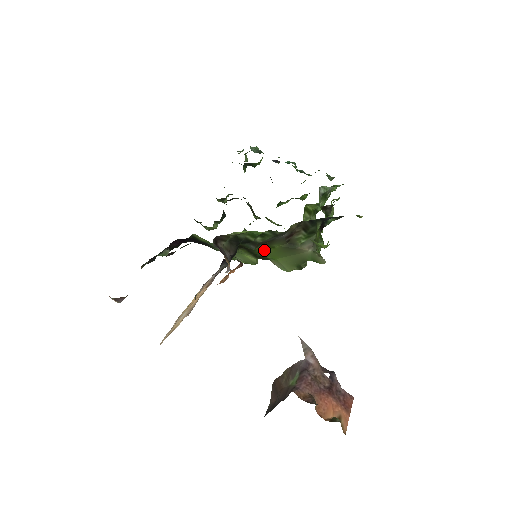
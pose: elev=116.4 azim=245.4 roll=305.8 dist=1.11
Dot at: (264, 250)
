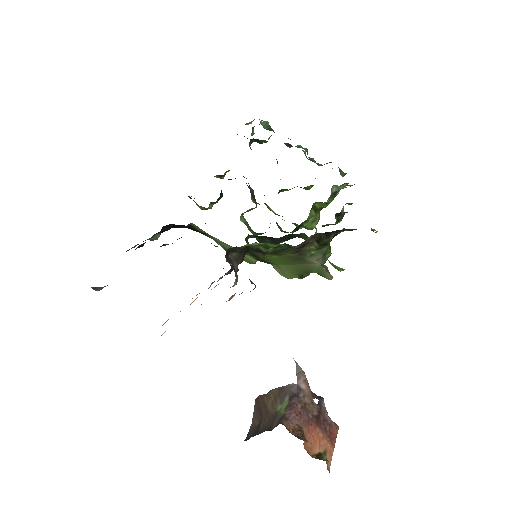
Dot at: (269, 256)
